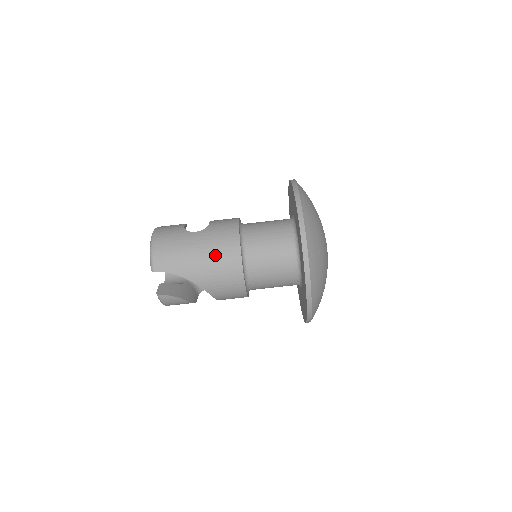
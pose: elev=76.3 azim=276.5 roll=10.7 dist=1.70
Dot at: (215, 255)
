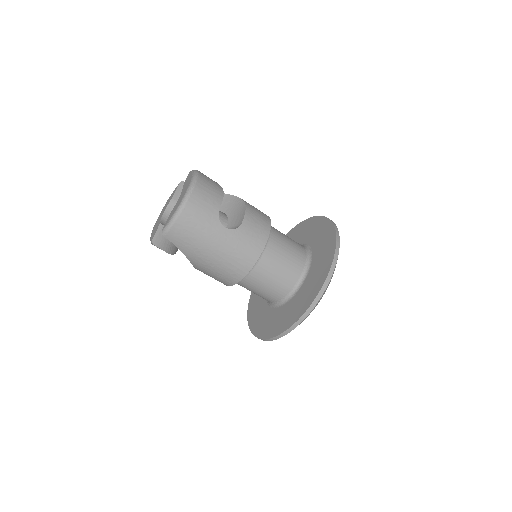
Dot at: (225, 262)
